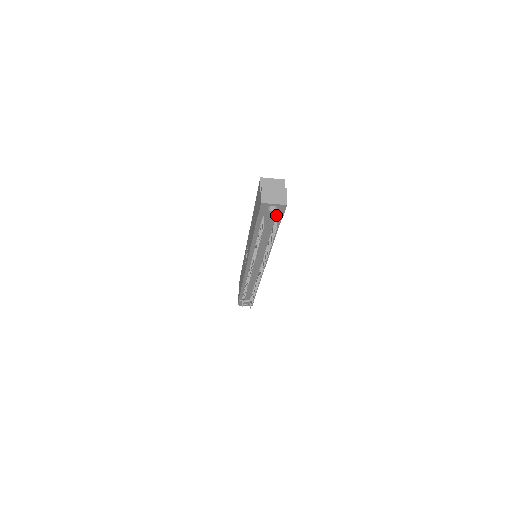
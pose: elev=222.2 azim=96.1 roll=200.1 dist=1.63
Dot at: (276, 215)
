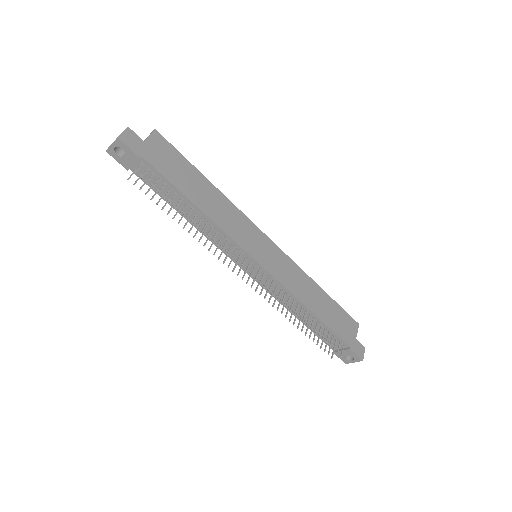
Dot at: (134, 160)
